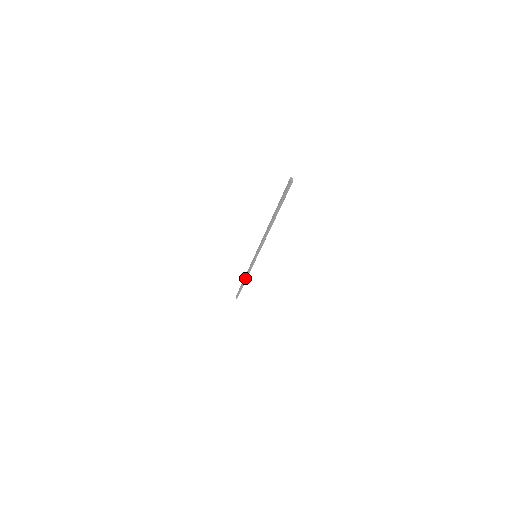
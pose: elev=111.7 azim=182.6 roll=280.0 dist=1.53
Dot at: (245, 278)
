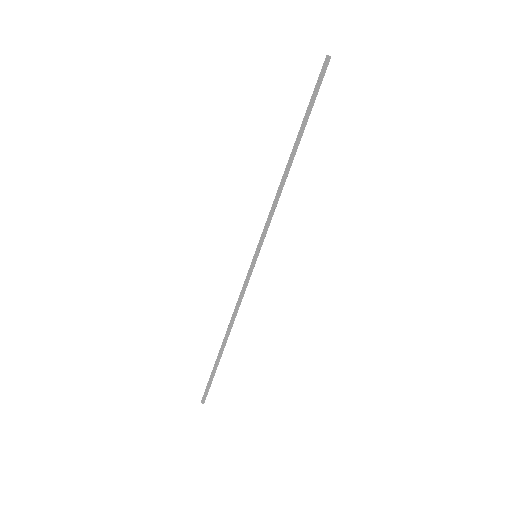
Dot at: (229, 327)
